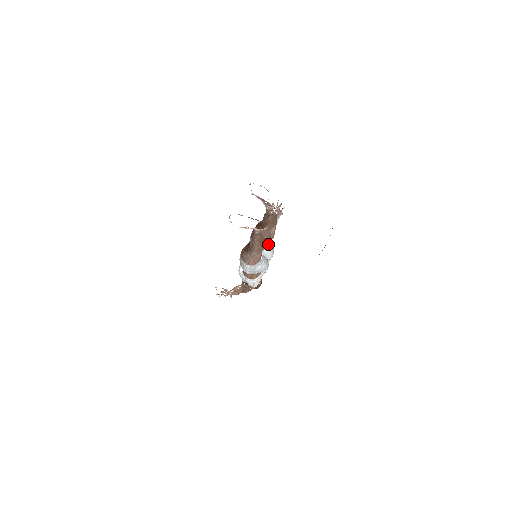
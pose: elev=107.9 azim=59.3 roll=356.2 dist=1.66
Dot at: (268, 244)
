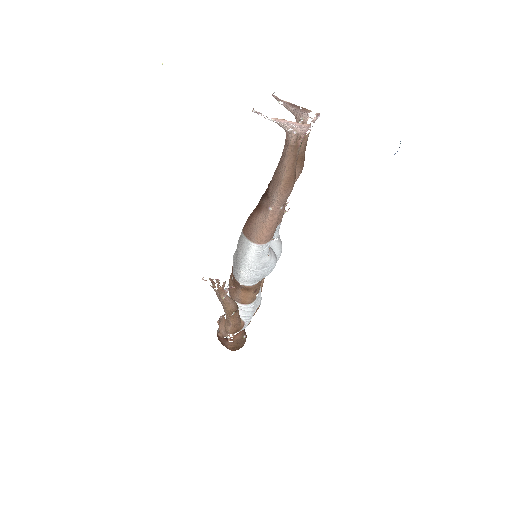
Dot at: (277, 230)
